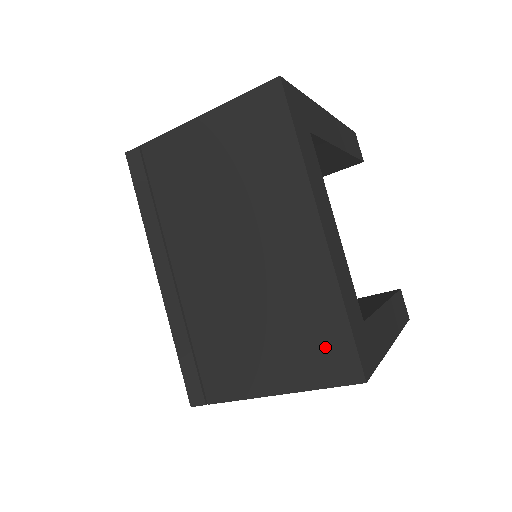
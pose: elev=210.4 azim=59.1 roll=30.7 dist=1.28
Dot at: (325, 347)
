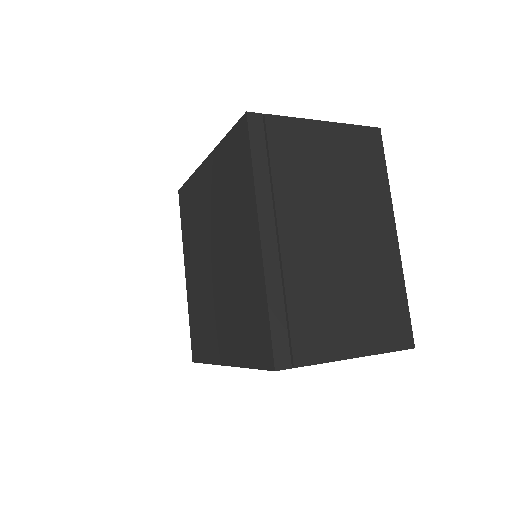
Dot at: (393, 320)
